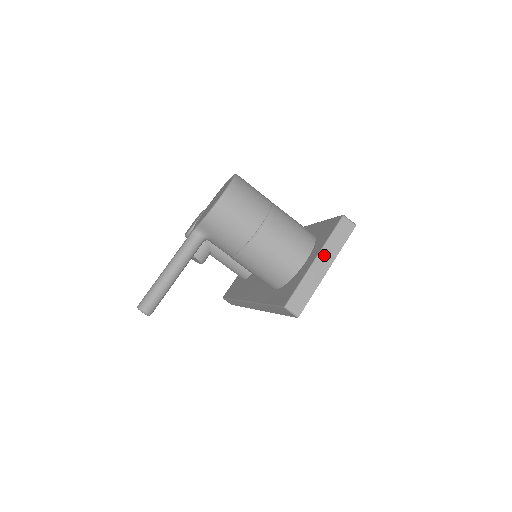
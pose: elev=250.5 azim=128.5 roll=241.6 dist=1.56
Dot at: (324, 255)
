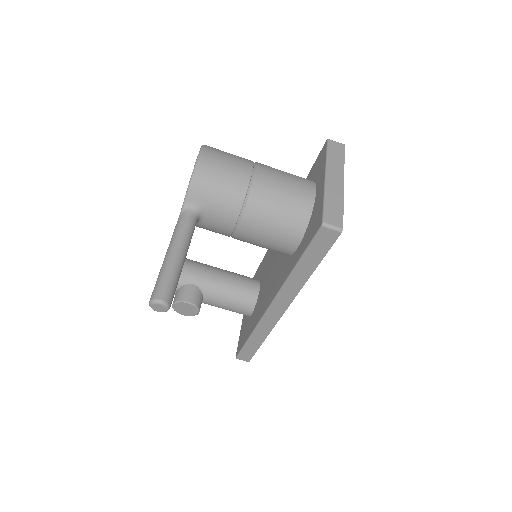
Dot at: (331, 172)
